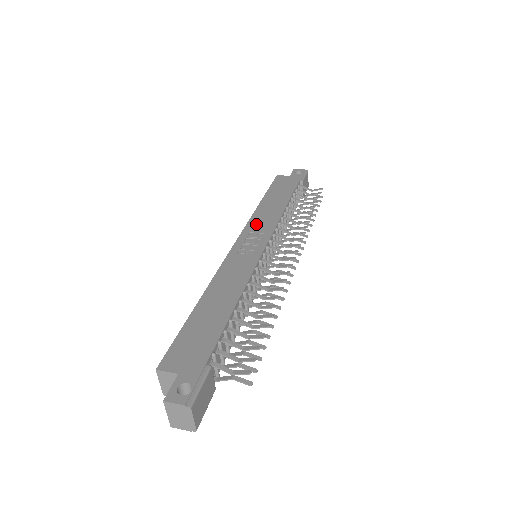
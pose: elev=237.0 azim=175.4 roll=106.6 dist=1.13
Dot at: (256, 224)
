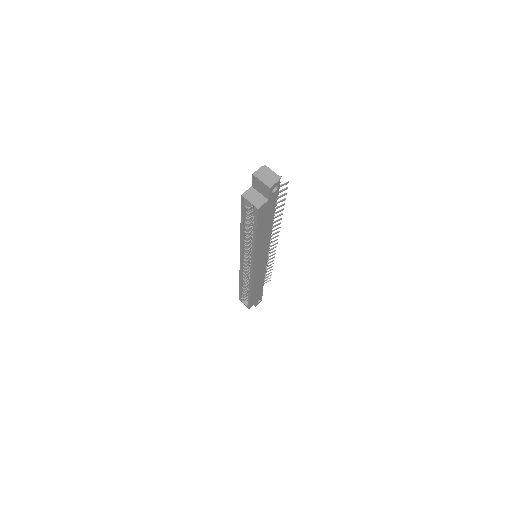
Dot at: occluded
